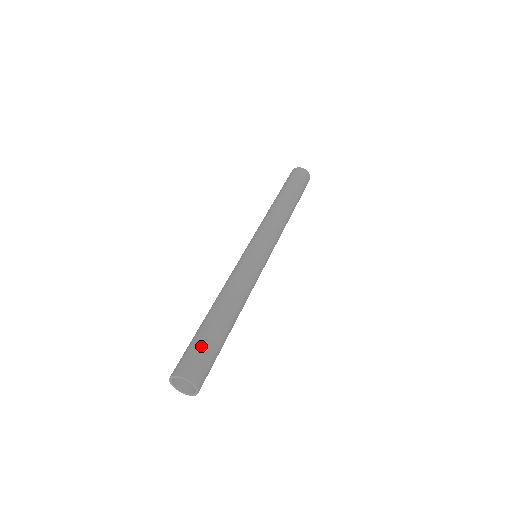
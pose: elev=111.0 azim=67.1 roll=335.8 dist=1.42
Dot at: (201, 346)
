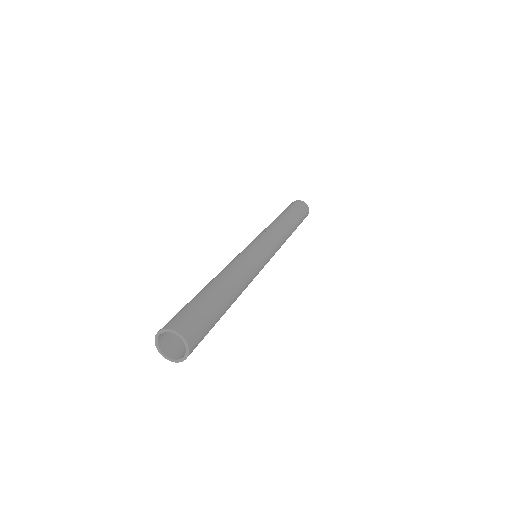
Dot at: (200, 309)
